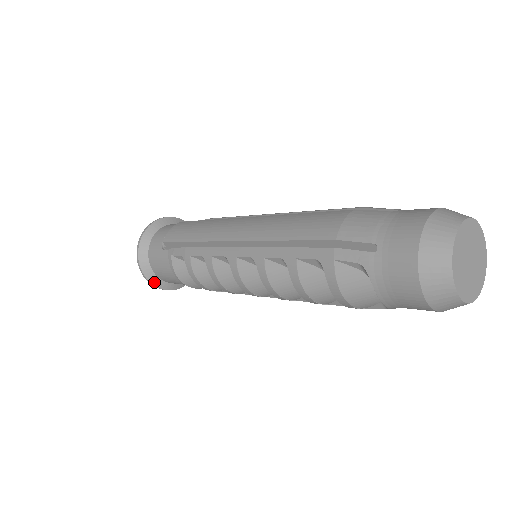
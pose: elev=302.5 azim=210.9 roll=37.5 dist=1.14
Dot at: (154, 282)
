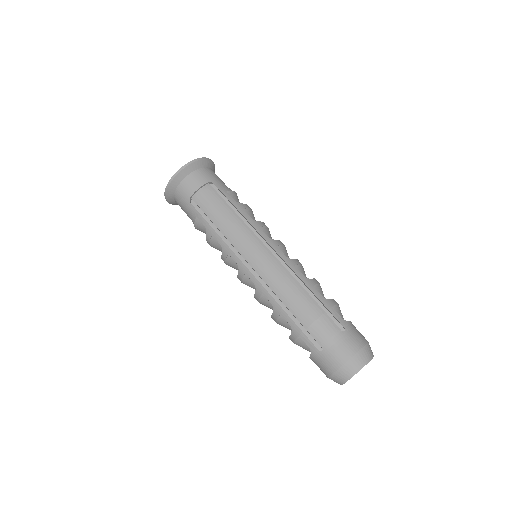
Dot at: (171, 203)
